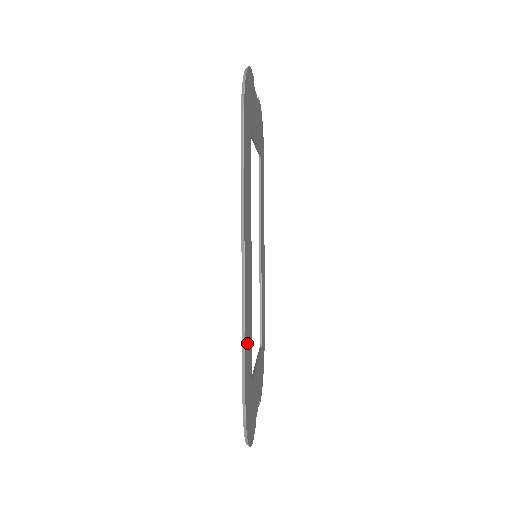
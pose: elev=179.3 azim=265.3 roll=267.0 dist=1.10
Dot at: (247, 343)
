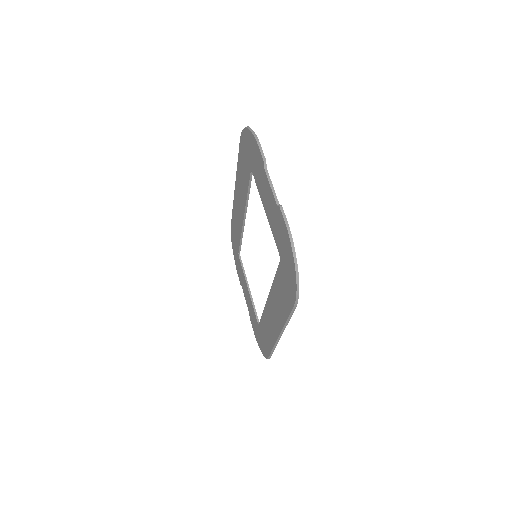
Dot at: occluded
